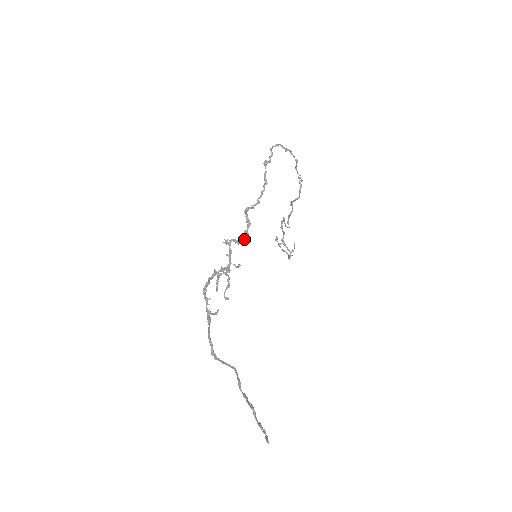
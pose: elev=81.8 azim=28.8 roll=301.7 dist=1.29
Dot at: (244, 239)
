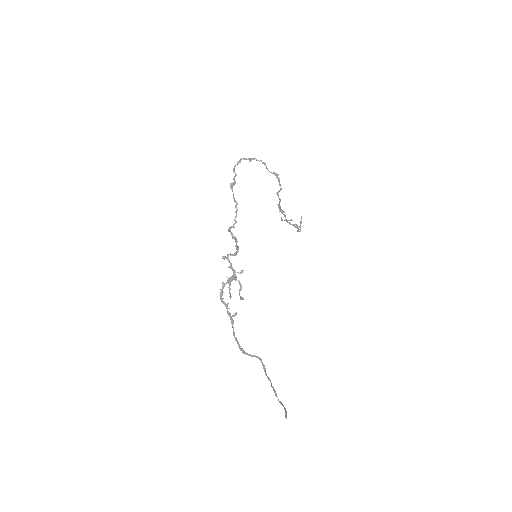
Dot at: (237, 251)
